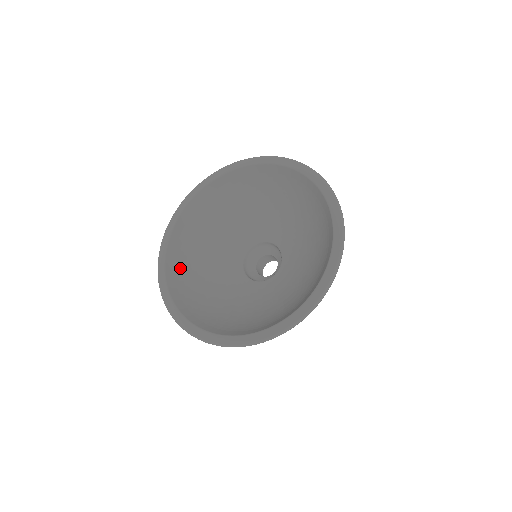
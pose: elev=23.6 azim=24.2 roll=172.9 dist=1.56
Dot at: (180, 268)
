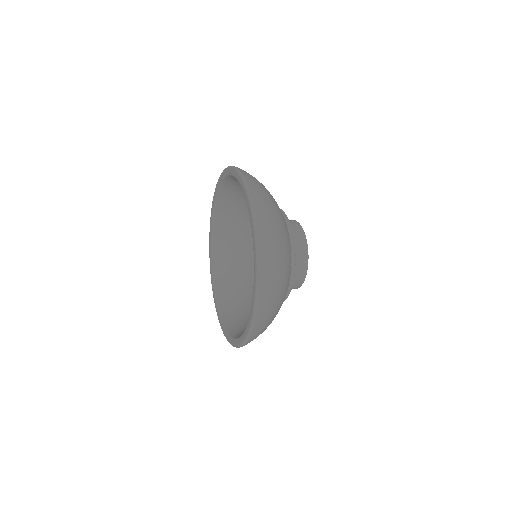
Dot at: (225, 213)
